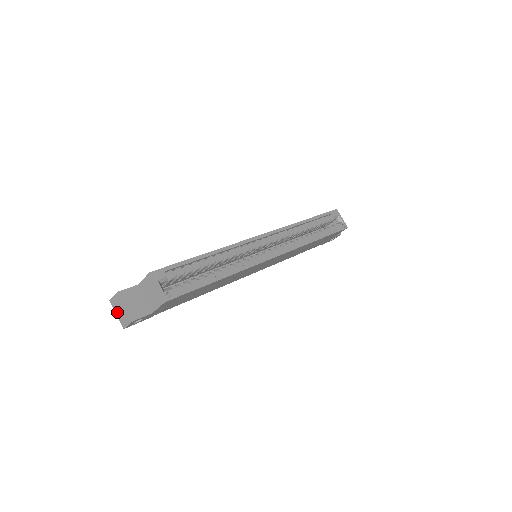
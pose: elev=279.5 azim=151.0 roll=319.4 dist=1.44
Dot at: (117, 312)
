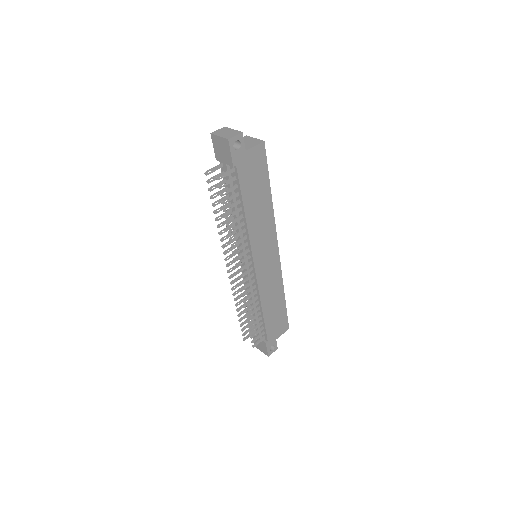
Dot at: (221, 135)
